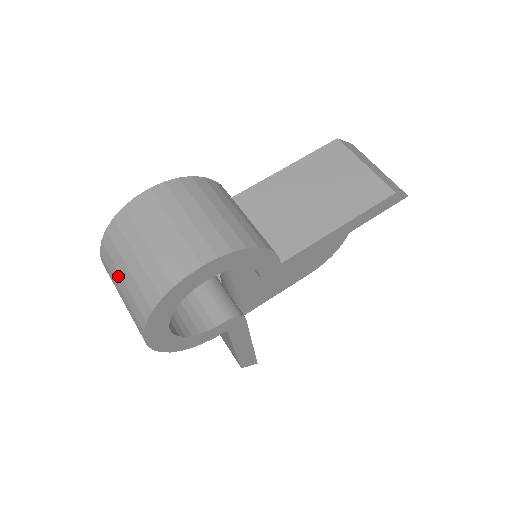
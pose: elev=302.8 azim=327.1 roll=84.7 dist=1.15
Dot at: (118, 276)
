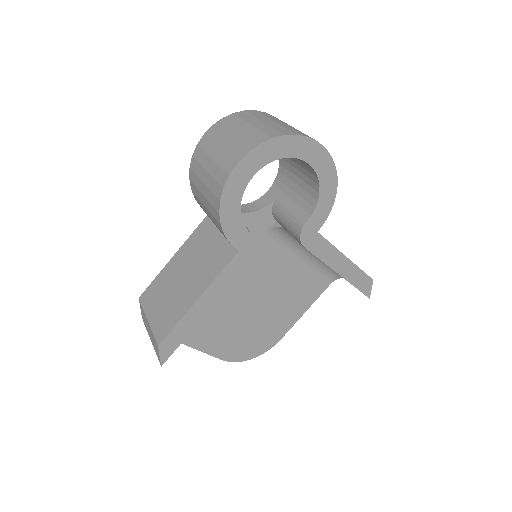
Dot at: (245, 124)
